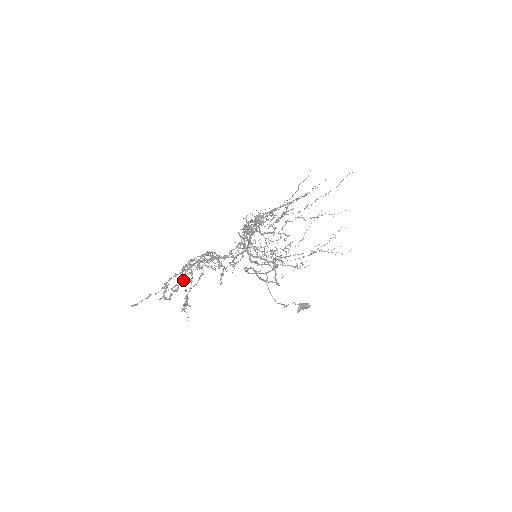
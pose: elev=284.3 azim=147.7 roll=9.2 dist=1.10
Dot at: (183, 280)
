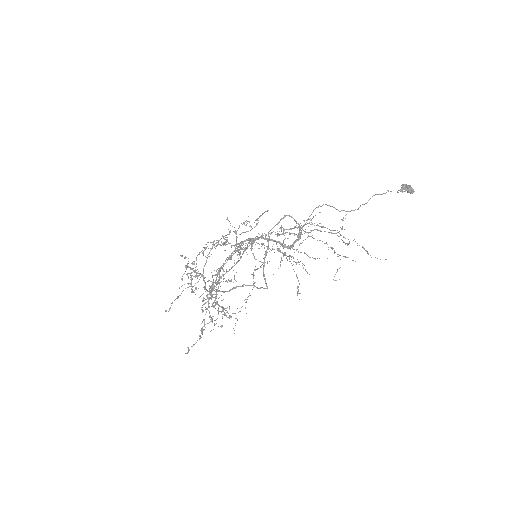
Dot at: (191, 275)
